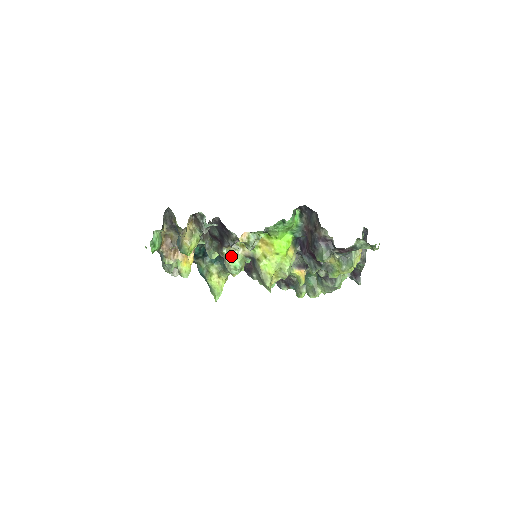
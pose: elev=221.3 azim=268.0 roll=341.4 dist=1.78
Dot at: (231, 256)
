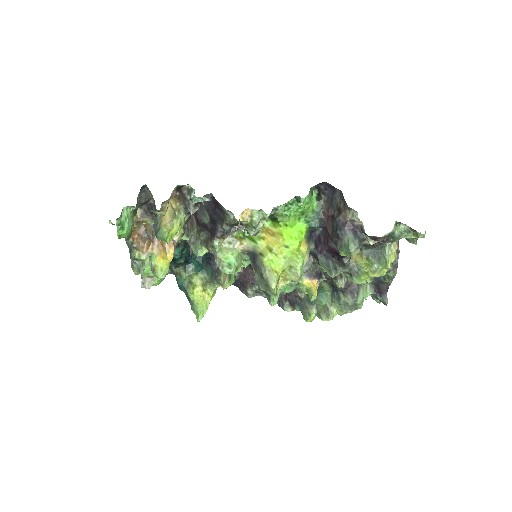
Dot at: (224, 250)
